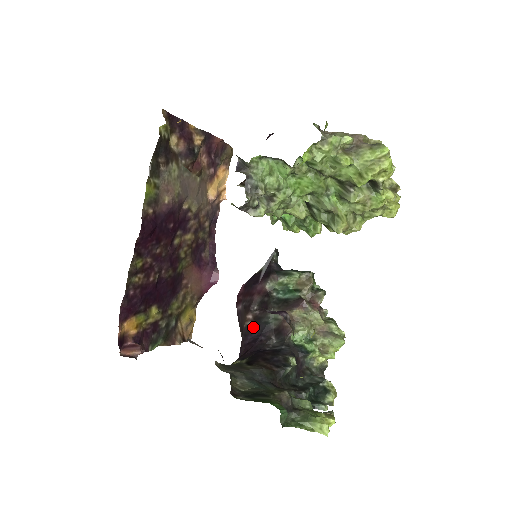
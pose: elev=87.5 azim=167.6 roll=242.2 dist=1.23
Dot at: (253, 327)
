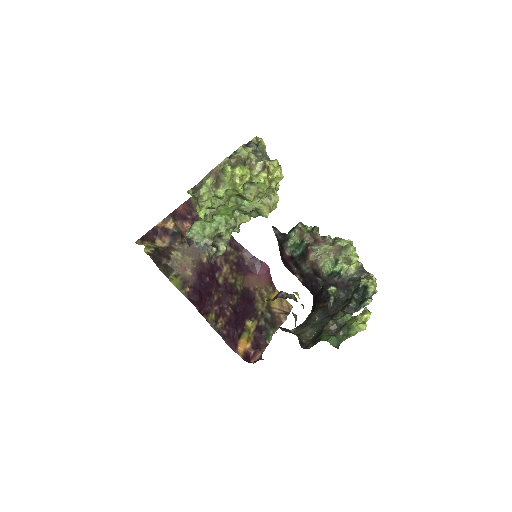
Dot at: (305, 281)
